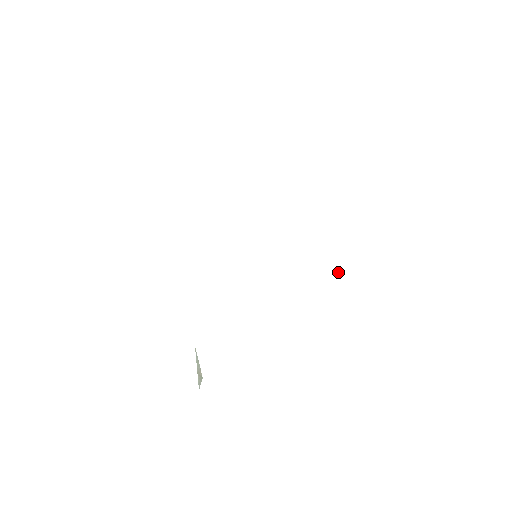
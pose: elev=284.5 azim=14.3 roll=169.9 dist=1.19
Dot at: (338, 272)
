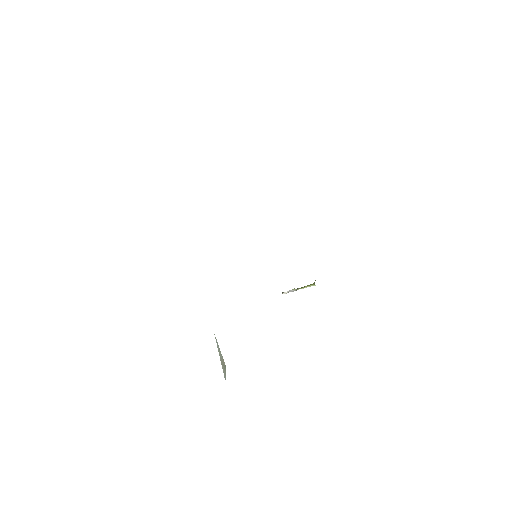
Dot at: (302, 288)
